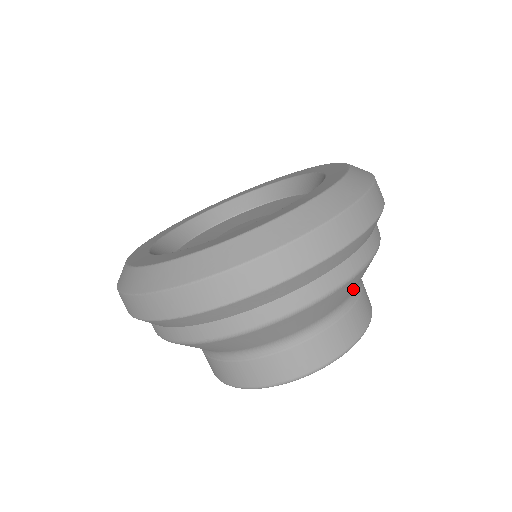
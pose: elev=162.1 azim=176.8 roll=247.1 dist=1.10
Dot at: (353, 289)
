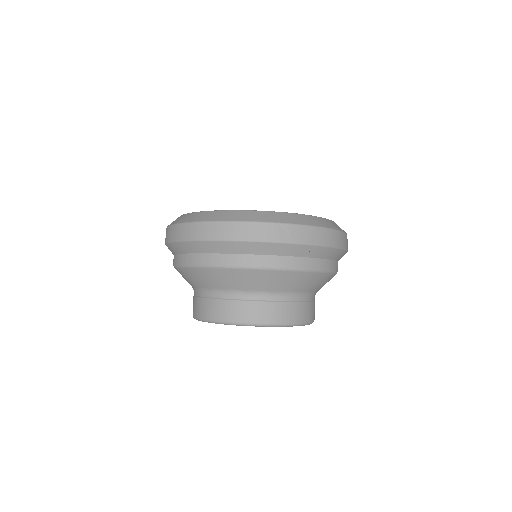
Dot at: (243, 286)
